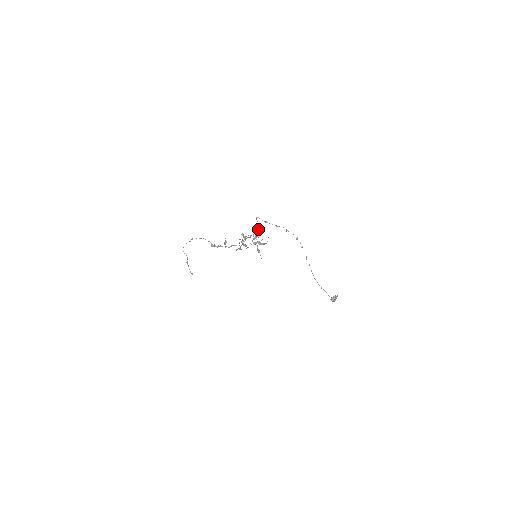
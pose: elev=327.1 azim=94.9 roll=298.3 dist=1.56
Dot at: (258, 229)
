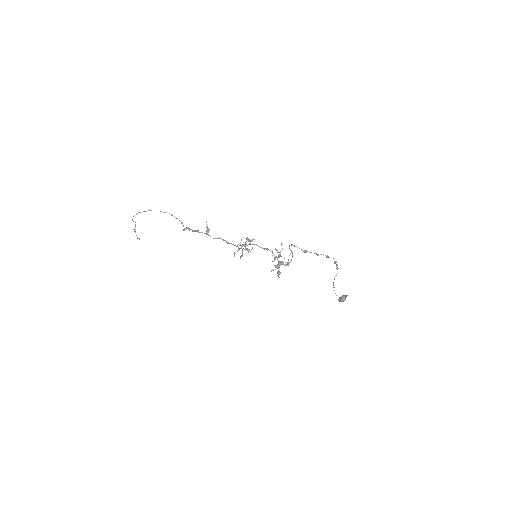
Dot at: occluded
